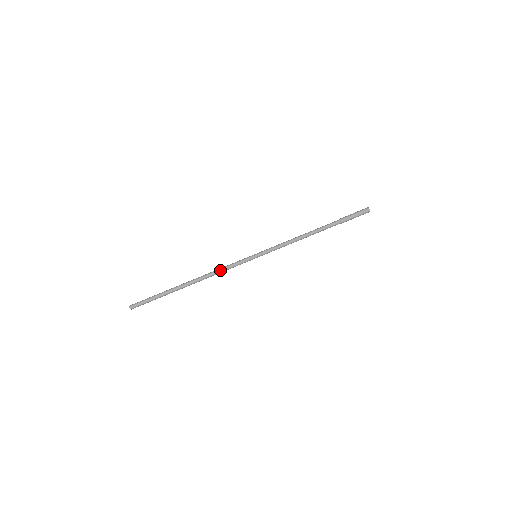
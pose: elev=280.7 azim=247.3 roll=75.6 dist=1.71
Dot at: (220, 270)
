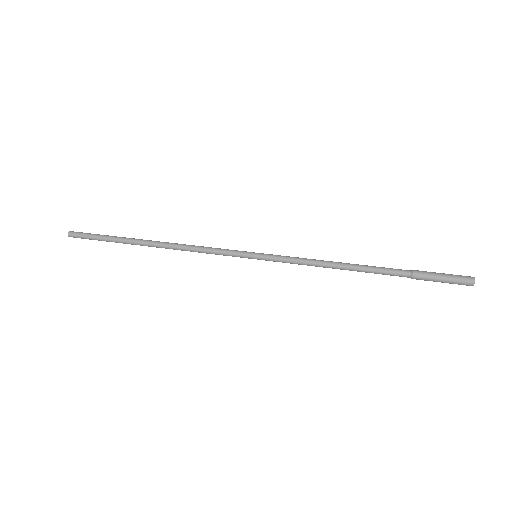
Dot at: (198, 246)
